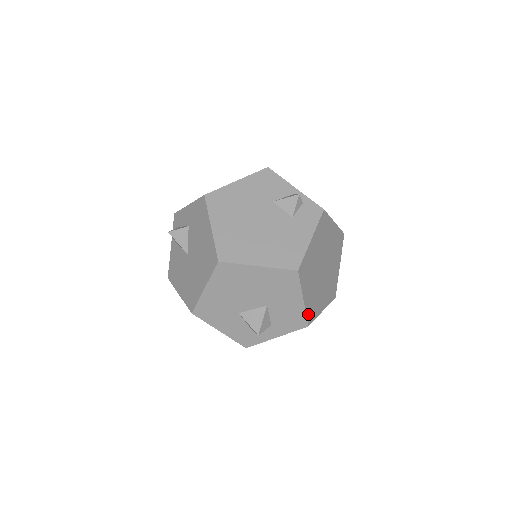
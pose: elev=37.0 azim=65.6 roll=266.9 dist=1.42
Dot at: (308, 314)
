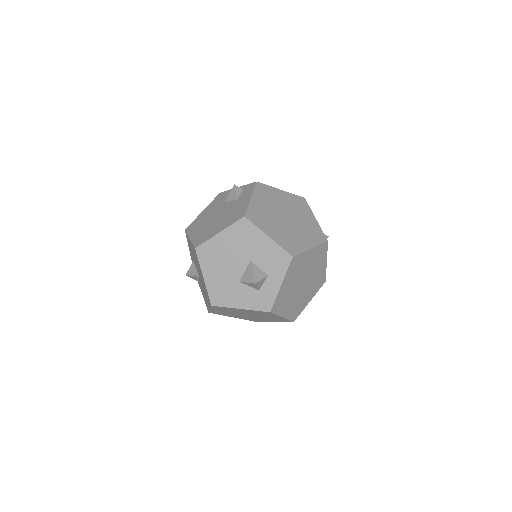
Dot at: (285, 248)
